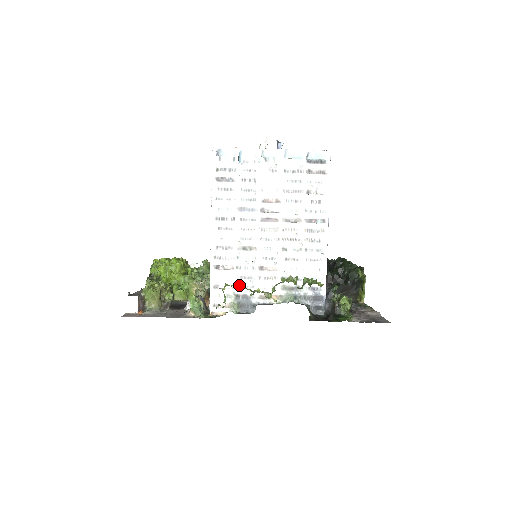
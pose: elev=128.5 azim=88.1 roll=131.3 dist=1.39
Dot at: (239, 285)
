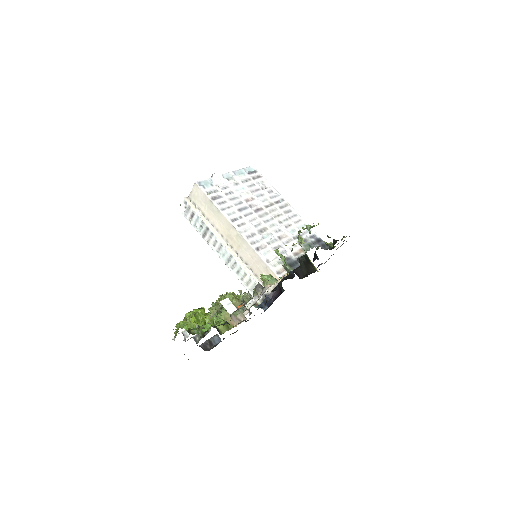
Dot at: occluded
